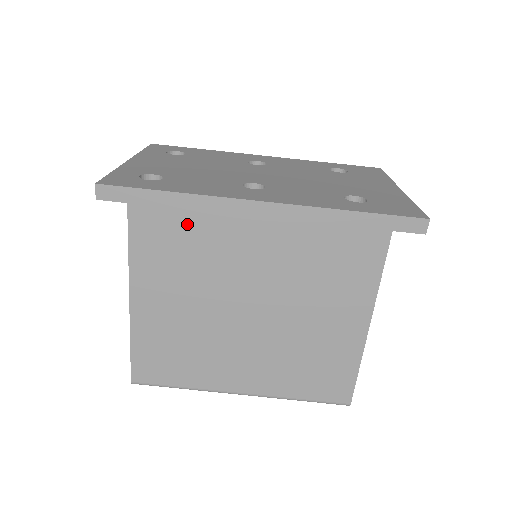
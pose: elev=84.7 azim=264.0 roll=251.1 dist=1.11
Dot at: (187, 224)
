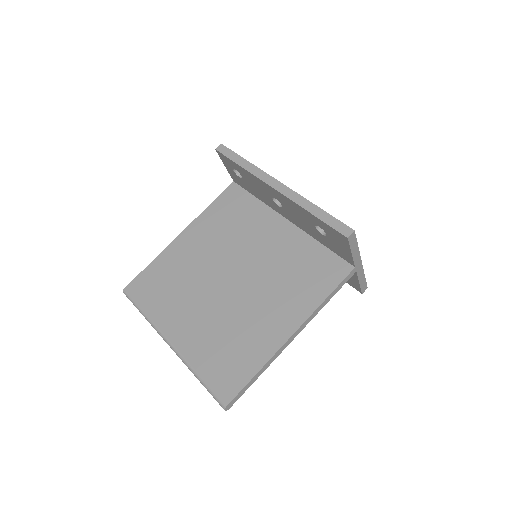
Dot at: (238, 217)
